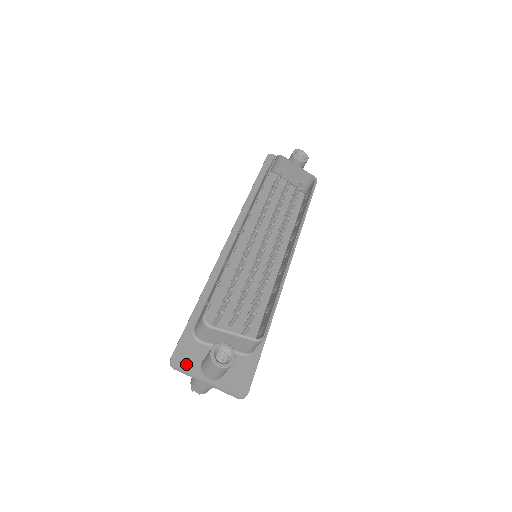
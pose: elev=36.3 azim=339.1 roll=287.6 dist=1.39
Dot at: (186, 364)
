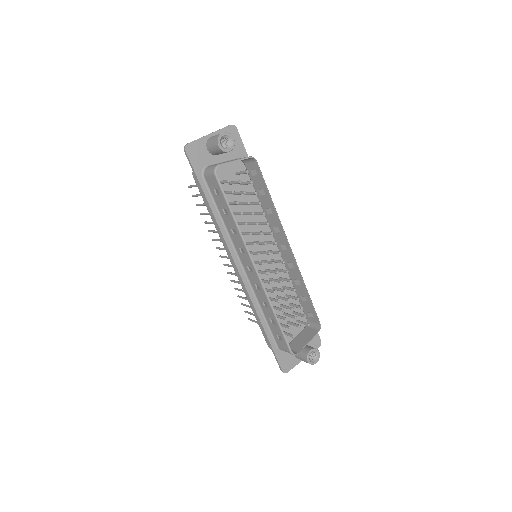
Dot at: (290, 365)
